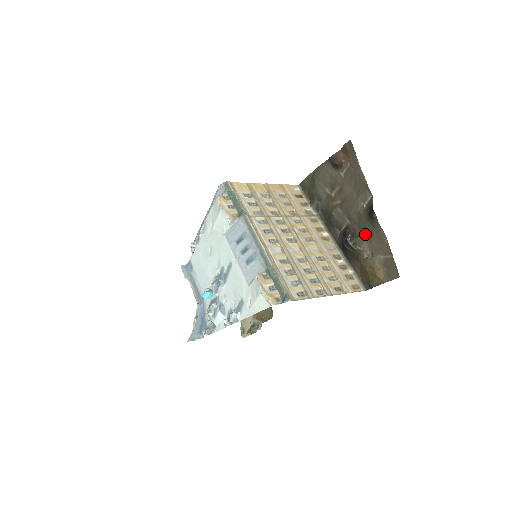
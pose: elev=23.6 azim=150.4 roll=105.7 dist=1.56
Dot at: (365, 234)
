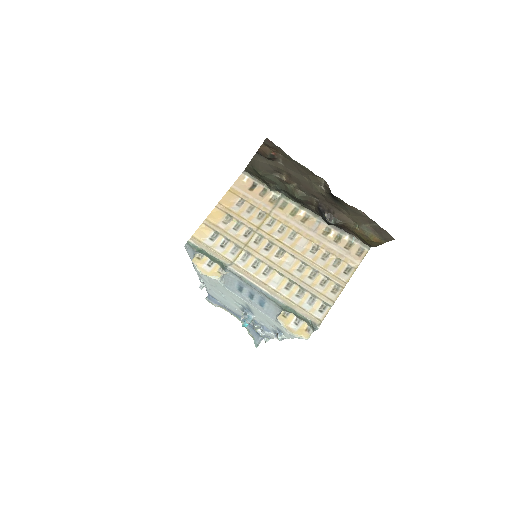
Dot at: (339, 210)
